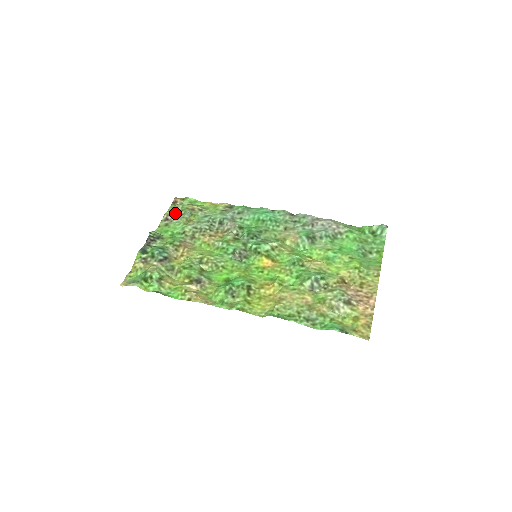
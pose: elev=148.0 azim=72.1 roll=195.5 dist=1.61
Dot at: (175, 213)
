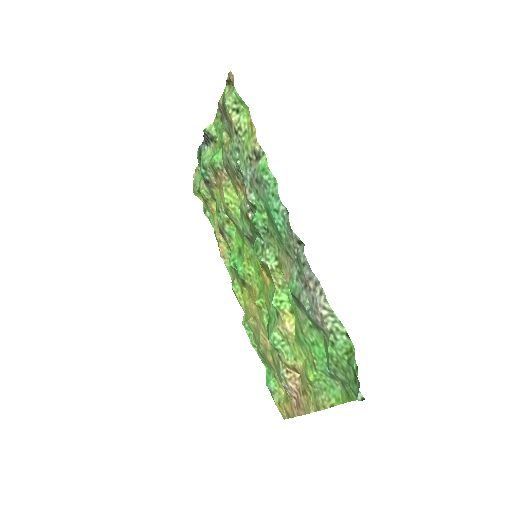
Dot at: (223, 110)
